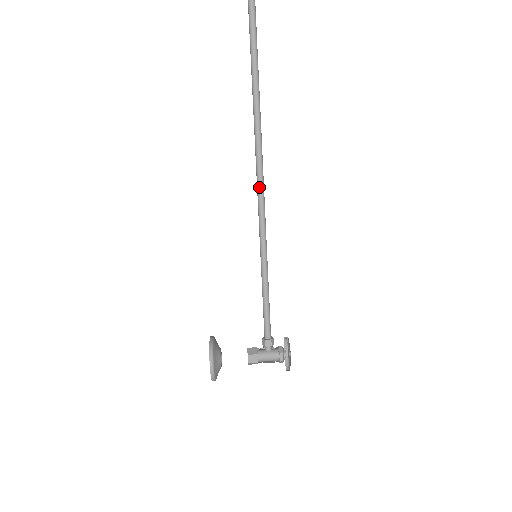
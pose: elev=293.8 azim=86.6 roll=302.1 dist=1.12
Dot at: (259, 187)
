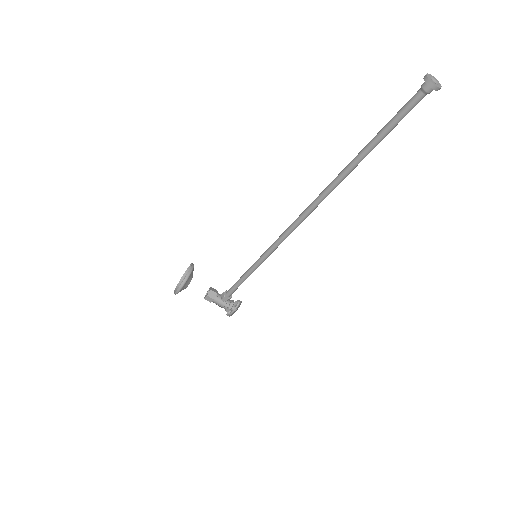
Dot at: (293, 227)
